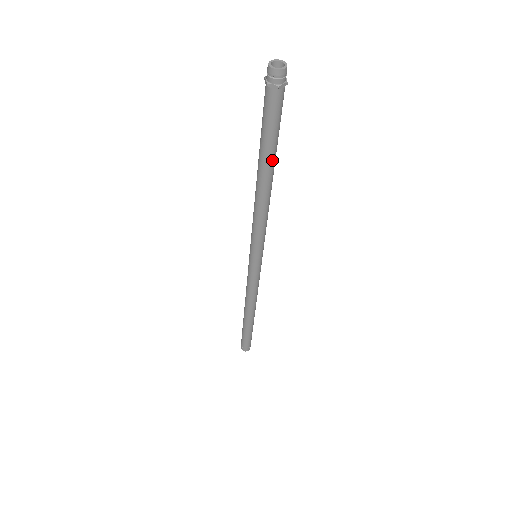
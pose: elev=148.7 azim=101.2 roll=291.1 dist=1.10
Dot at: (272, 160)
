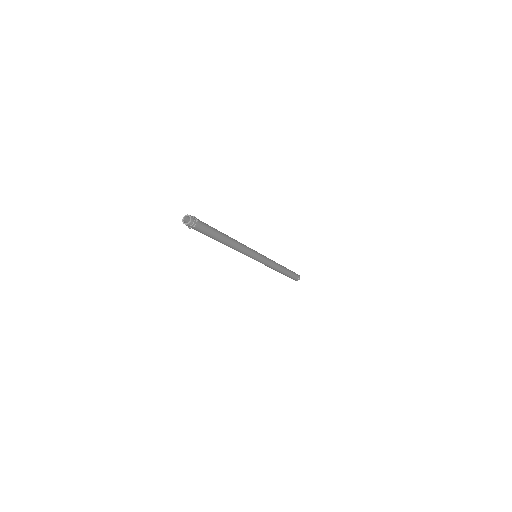
Dot at: (217, 240)
